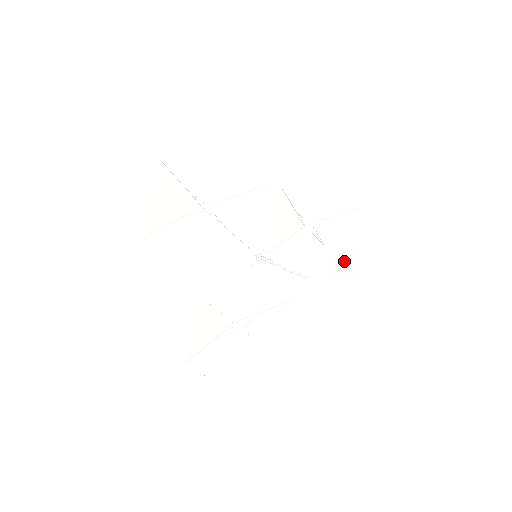
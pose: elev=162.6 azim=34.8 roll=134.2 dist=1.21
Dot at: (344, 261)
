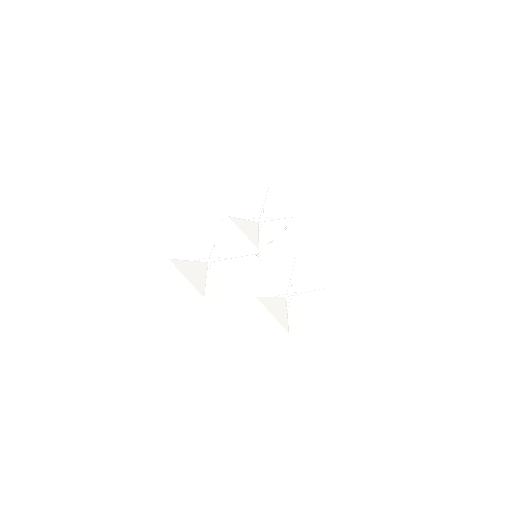
Dot at: (290, 332)
